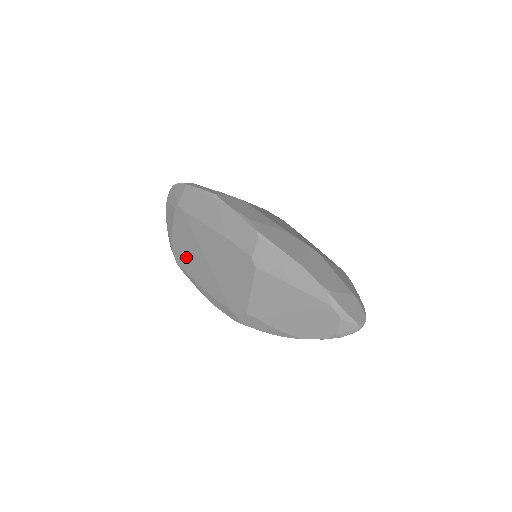
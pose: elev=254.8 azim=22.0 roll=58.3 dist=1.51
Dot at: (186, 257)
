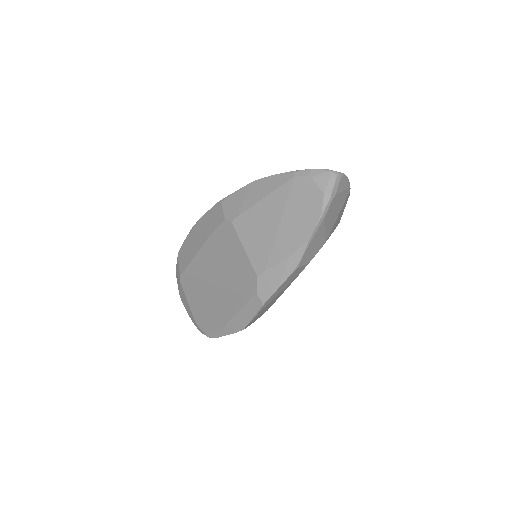
Dot at: (207, 313)
